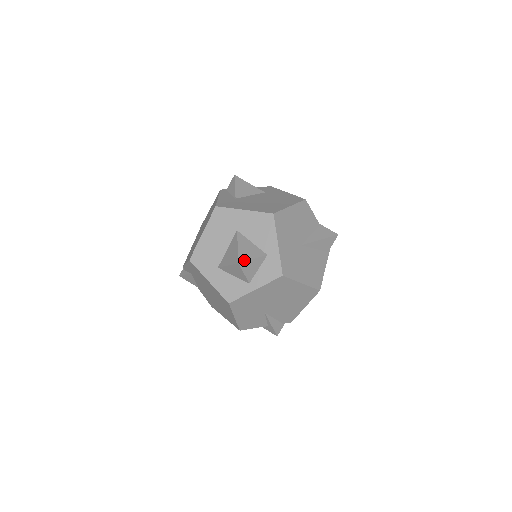
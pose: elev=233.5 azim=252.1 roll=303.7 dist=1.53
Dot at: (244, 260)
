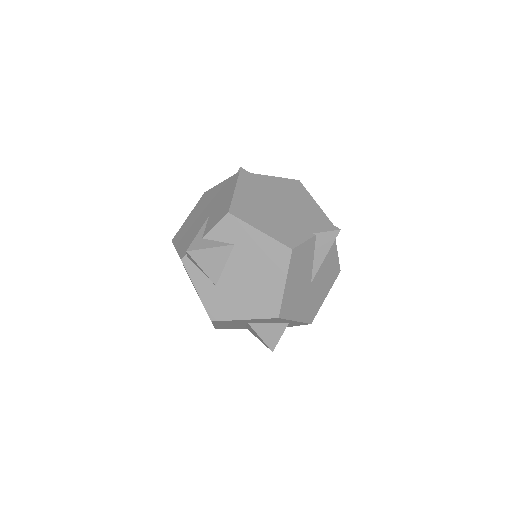
Dot at: (275, 346)
